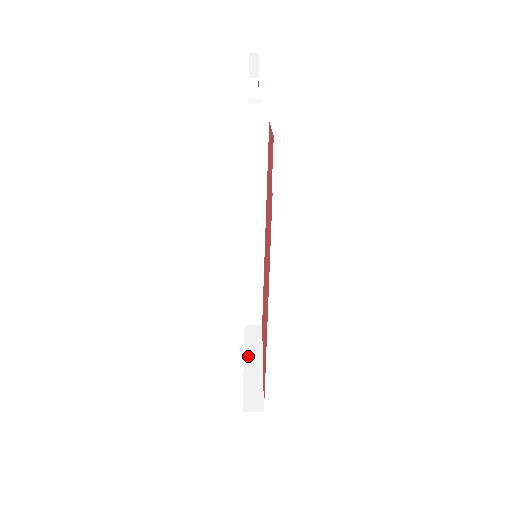
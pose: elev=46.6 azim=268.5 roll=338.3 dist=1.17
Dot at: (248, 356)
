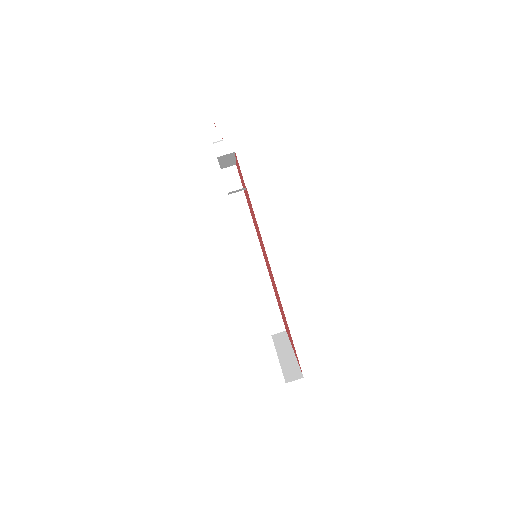
Dot at: (280, 351)
